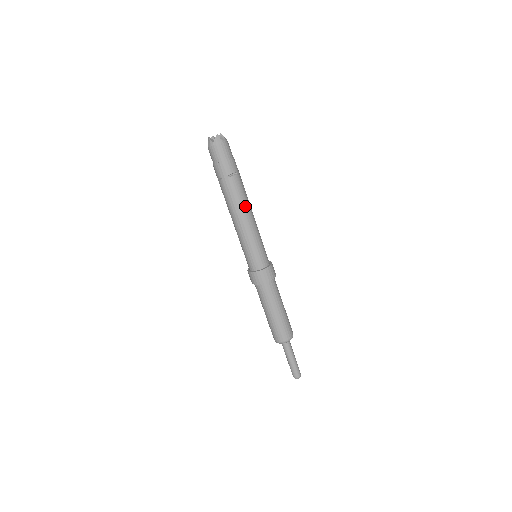
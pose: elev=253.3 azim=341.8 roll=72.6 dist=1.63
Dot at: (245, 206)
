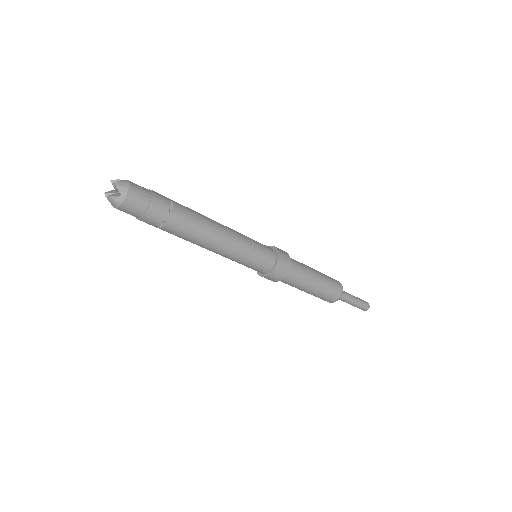
Dot at: (202, 242)
